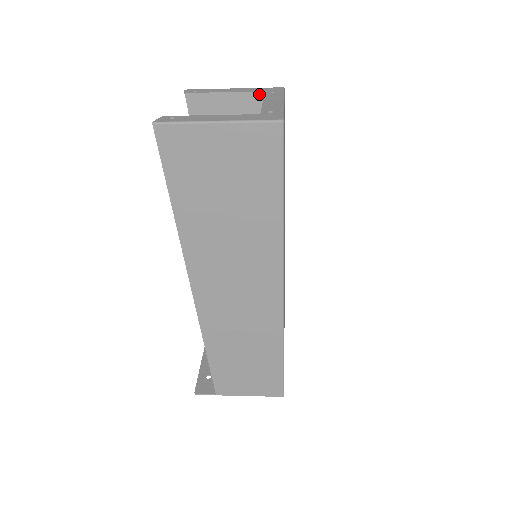
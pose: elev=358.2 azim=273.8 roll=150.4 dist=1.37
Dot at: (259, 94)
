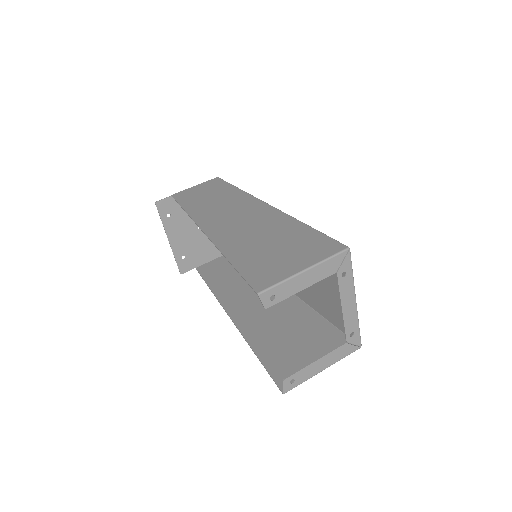
Dot at: (325, 257)
